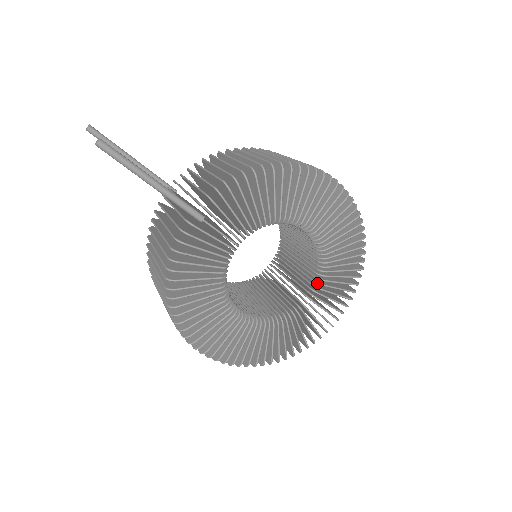
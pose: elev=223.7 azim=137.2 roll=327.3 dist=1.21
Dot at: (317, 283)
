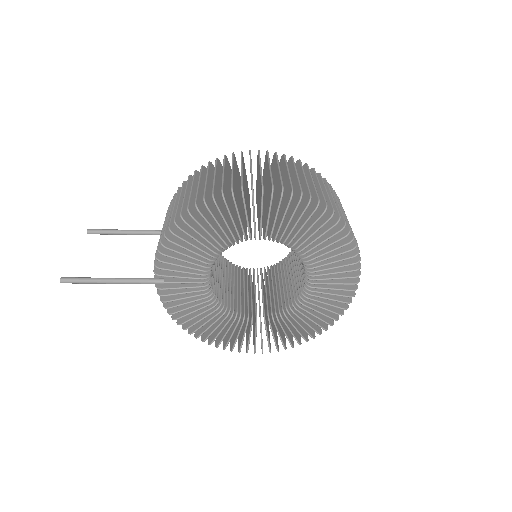
Dot at: (306, 268)
